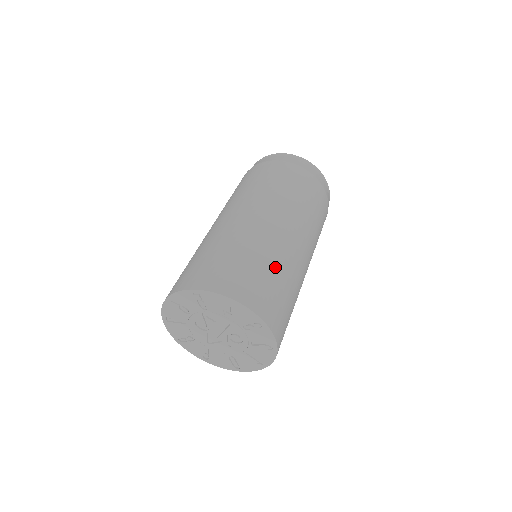
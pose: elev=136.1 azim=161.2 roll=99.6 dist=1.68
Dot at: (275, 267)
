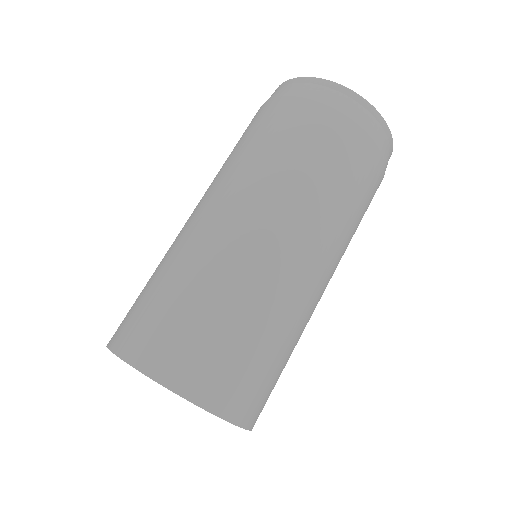
Dot at: (206, 296)
